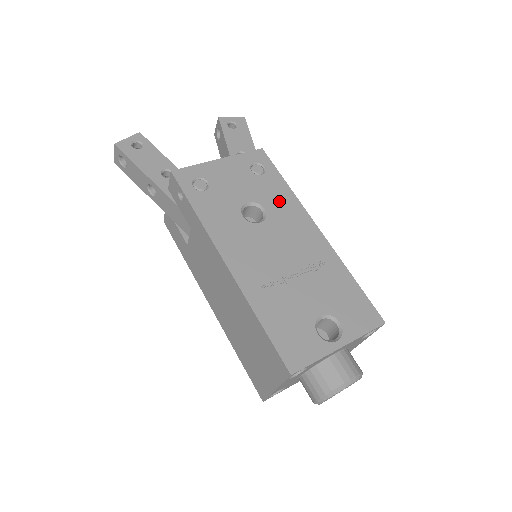
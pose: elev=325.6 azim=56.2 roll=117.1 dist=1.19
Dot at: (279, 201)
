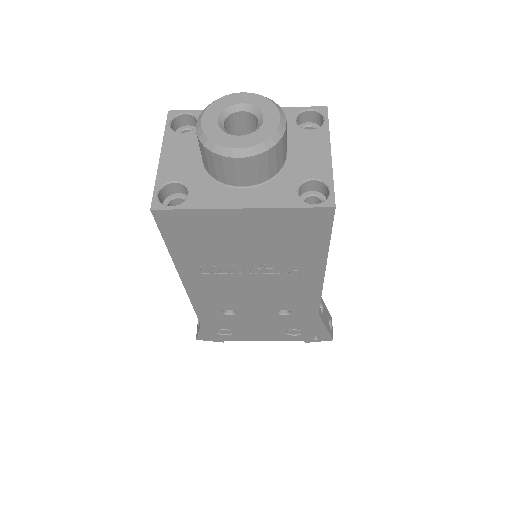
Dot at: occluded
